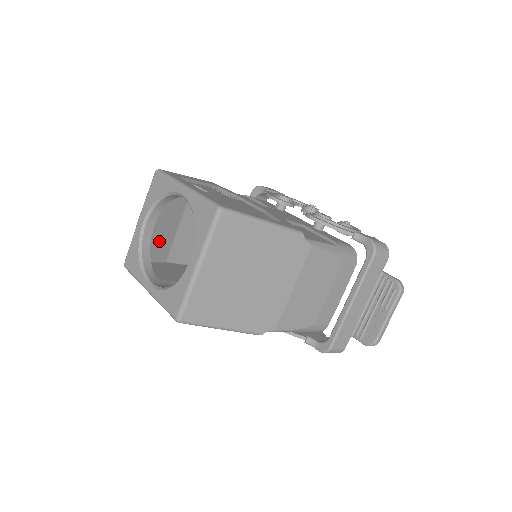
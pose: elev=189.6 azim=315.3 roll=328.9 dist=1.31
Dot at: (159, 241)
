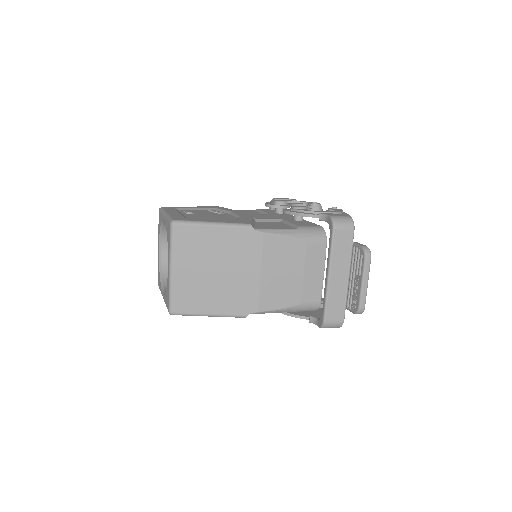
Dot at: occluded
